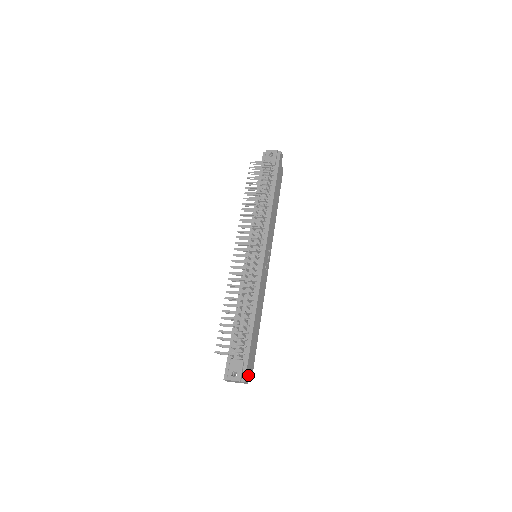
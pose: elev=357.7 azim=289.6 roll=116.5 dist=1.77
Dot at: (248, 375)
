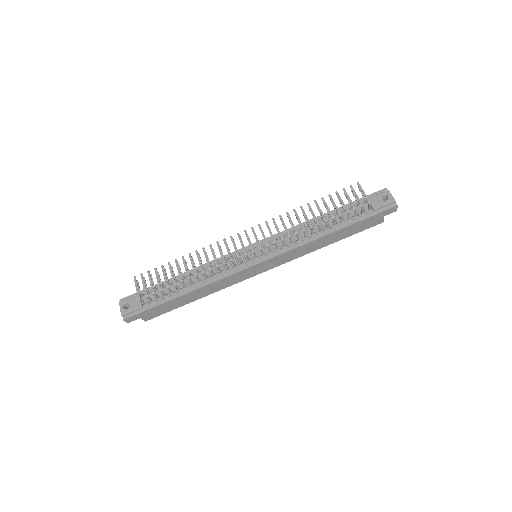
Dot at: (135, 319)
